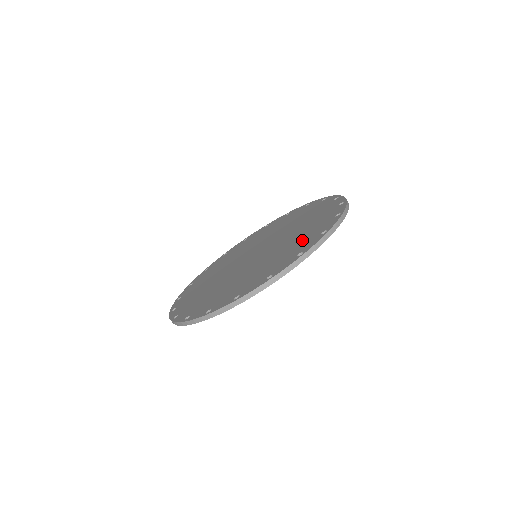
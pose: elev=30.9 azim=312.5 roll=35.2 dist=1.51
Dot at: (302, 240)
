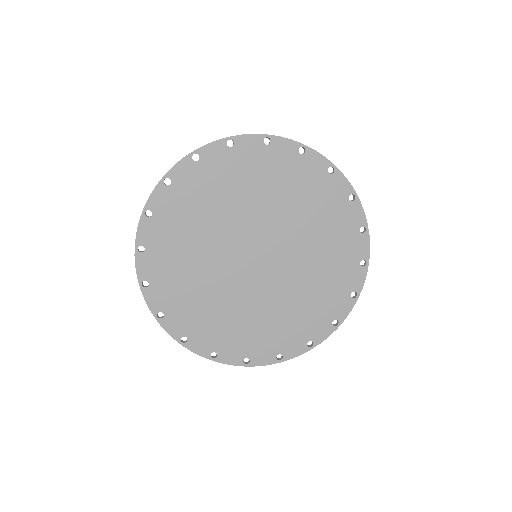
Dot at: (233, 173)
